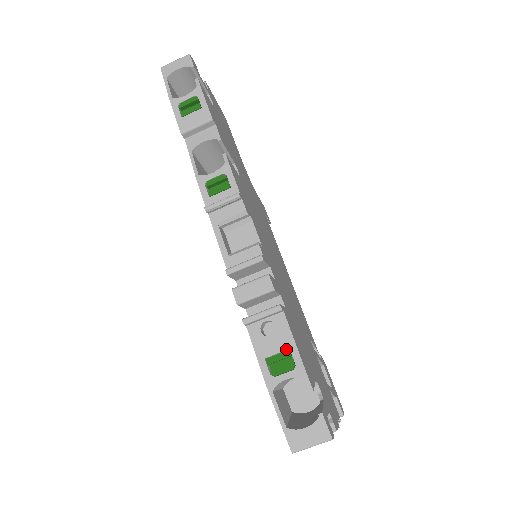
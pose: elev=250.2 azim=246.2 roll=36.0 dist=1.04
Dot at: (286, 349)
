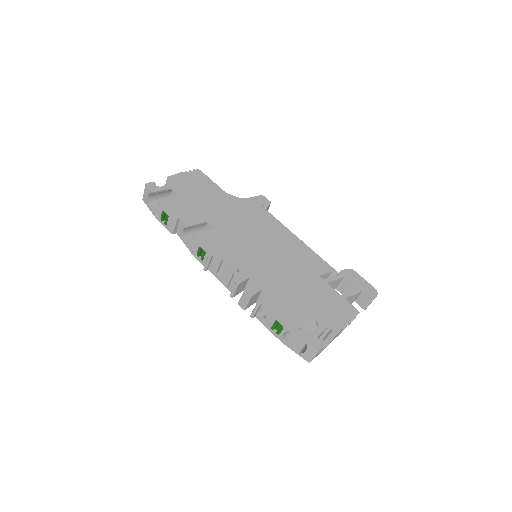
Dot at: (275, 320)
